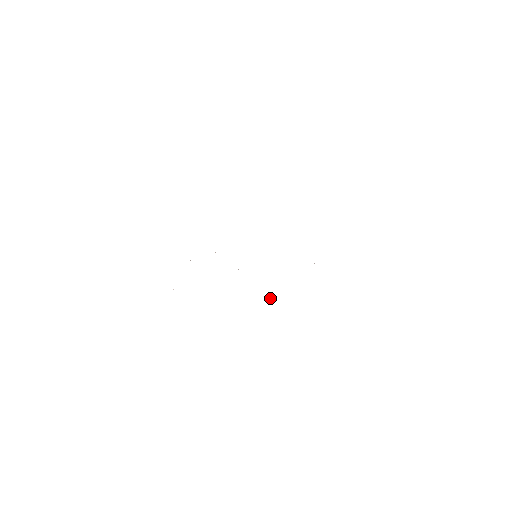
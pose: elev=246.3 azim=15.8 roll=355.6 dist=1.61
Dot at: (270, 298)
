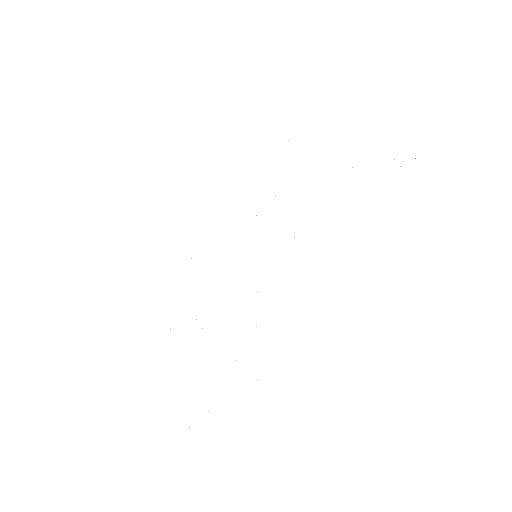
Dot at: occluded
